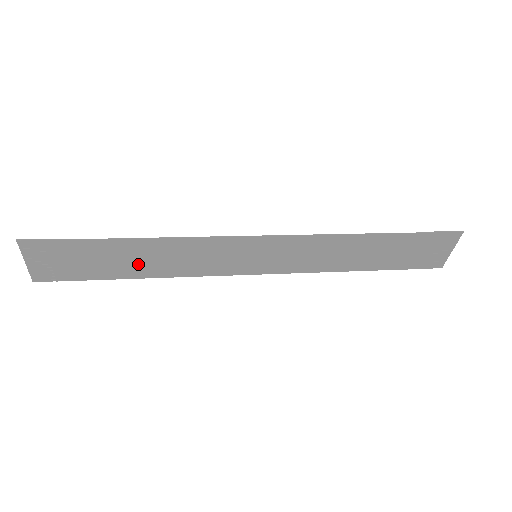
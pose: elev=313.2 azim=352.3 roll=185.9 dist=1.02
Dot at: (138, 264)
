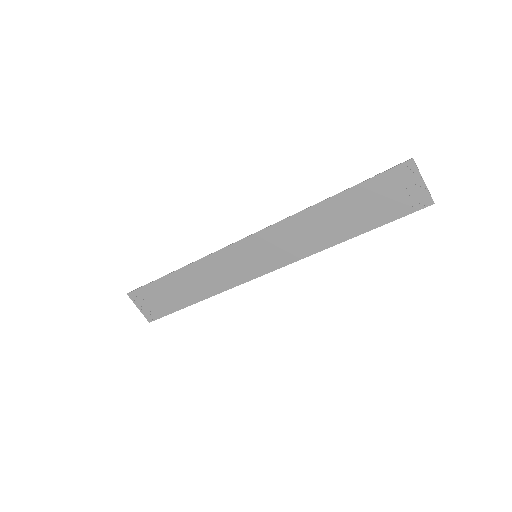
Dot at: (191, 290)
